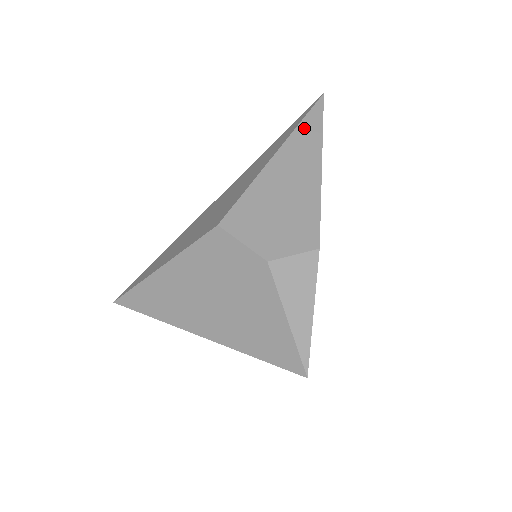
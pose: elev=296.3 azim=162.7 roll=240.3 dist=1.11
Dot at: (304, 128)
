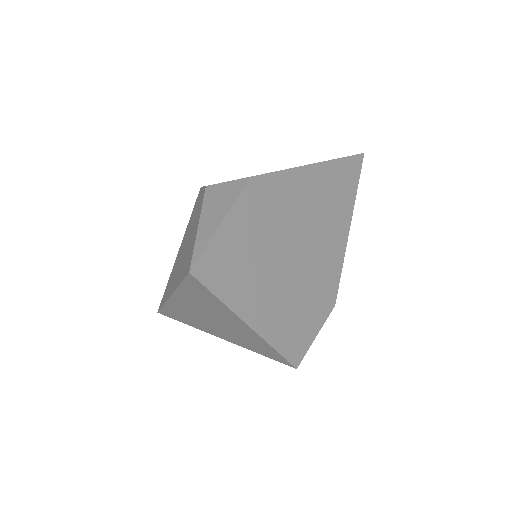
Dot at: occluded
